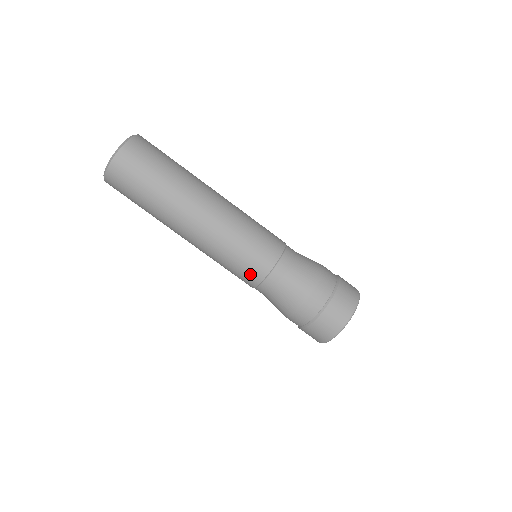
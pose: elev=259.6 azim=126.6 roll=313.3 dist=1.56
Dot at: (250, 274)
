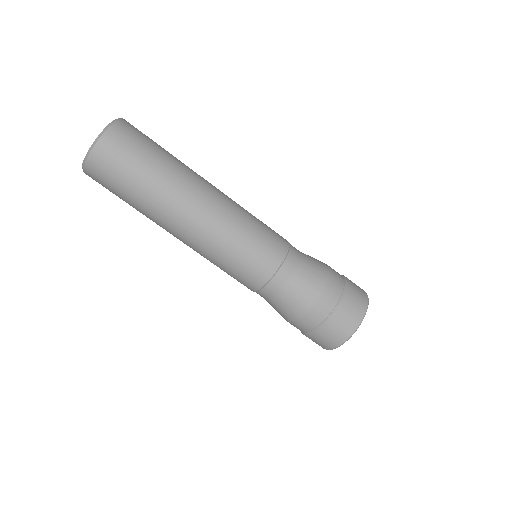
Dot at: (248, 280)
